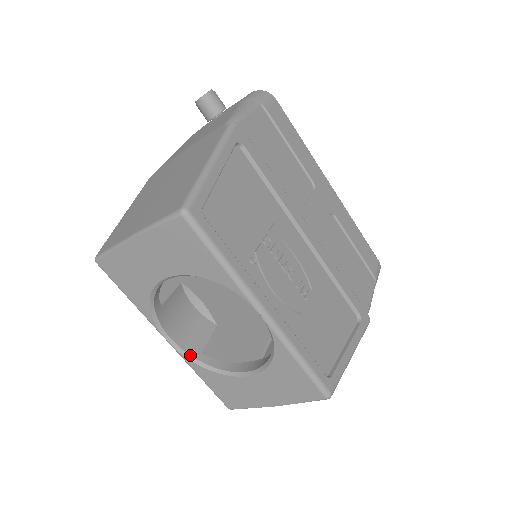
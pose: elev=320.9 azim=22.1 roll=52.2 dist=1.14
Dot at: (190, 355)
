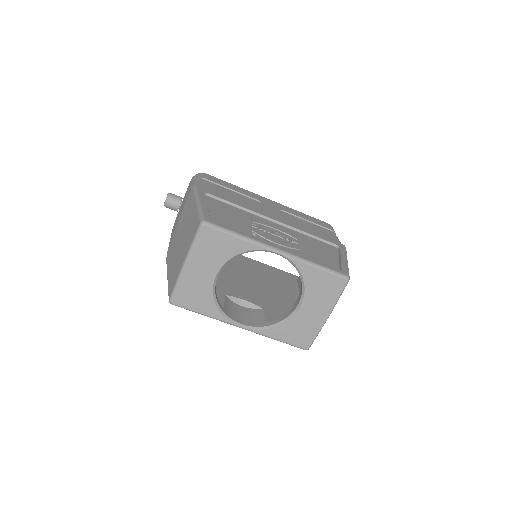
Dot at: (260, 327)
